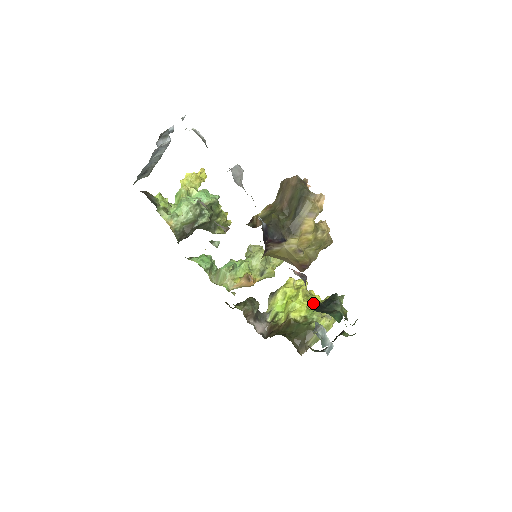
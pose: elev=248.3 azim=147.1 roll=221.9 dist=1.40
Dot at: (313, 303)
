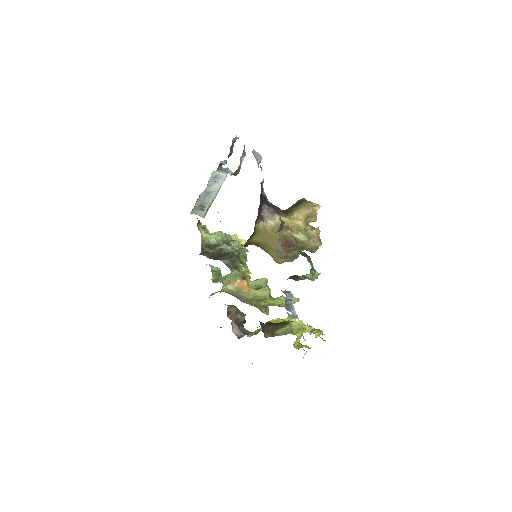
Dot at: occluded
